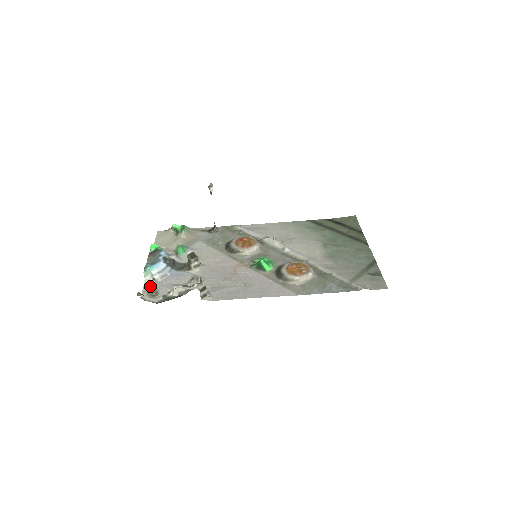
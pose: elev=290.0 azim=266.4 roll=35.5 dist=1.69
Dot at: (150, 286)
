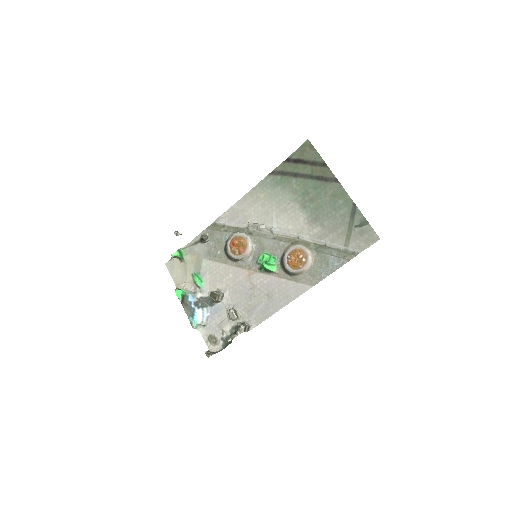
Dot at: (206, 334)
